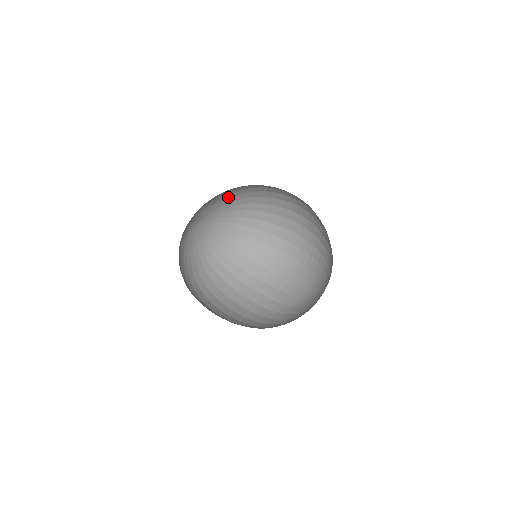
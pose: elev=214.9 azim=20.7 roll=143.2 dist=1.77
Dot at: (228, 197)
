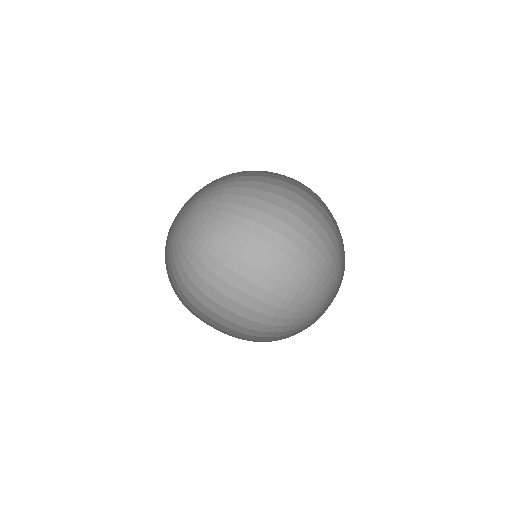
Dot at: (216, 179)
